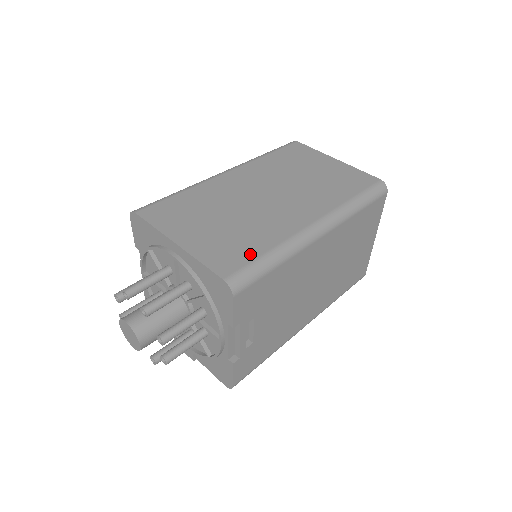
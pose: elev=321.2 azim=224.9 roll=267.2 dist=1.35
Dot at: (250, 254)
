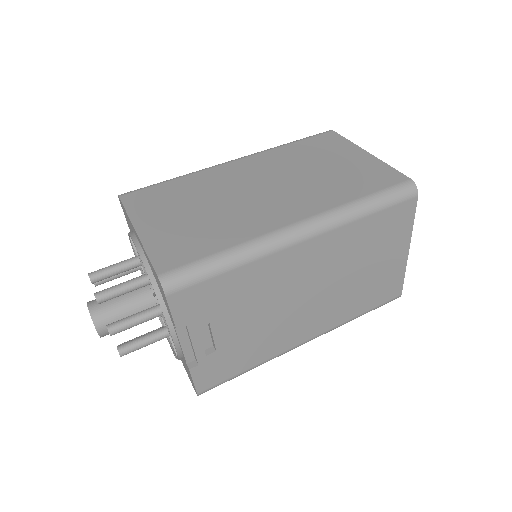
Dot at: (202, 251)
